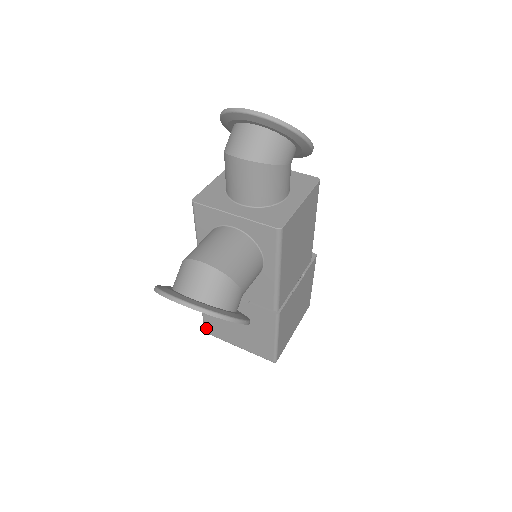
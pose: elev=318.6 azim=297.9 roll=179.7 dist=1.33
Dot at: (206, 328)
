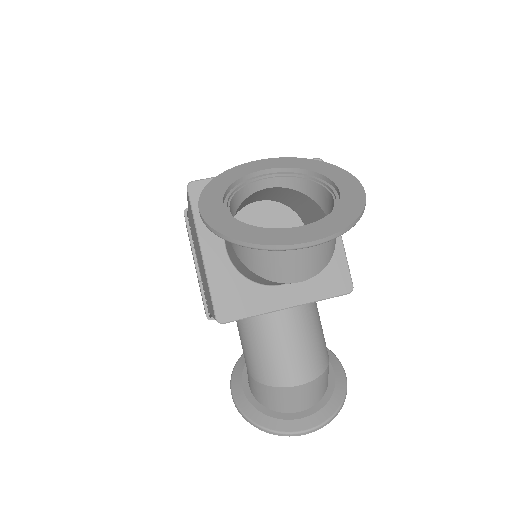
Dot at: occluded
